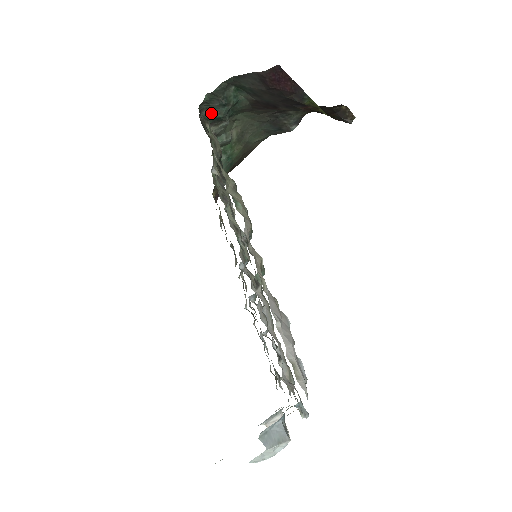
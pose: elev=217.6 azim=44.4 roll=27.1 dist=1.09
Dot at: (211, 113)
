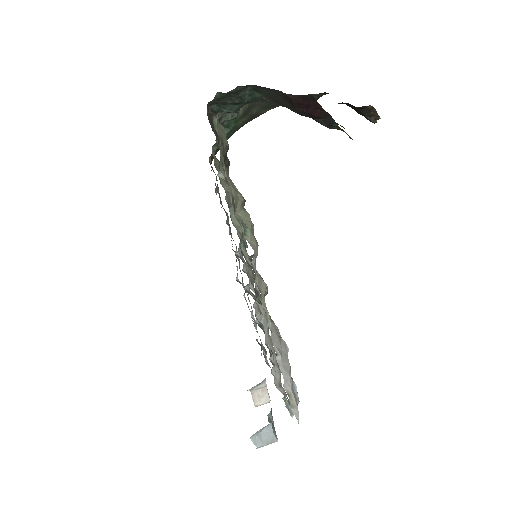
Dot at: (220, 107)
